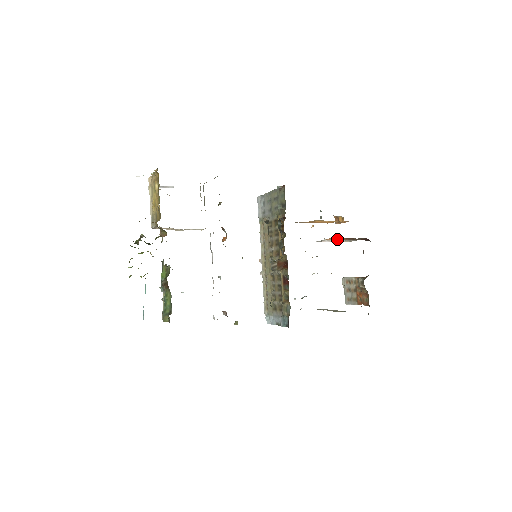
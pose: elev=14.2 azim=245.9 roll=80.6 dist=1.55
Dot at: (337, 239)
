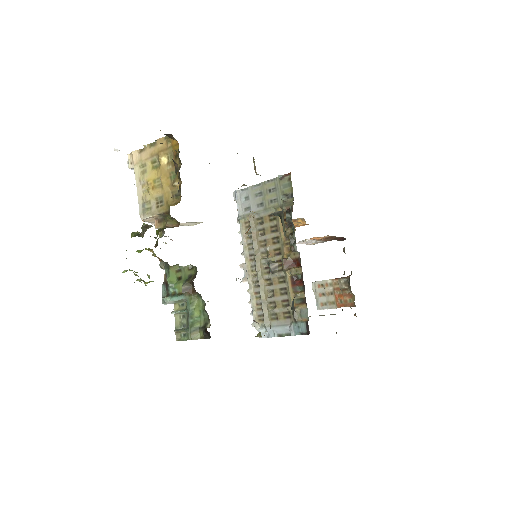
Dot at: (318, 238)
